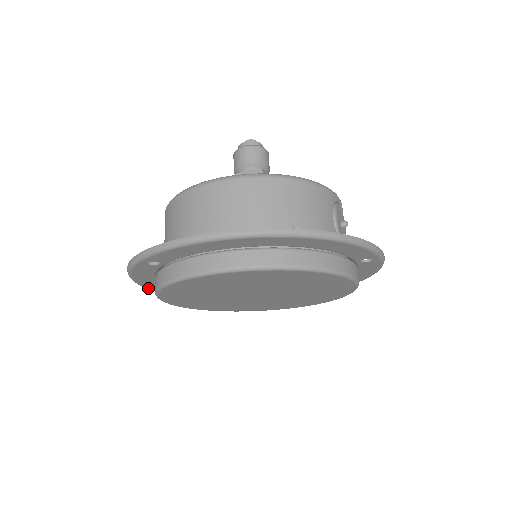
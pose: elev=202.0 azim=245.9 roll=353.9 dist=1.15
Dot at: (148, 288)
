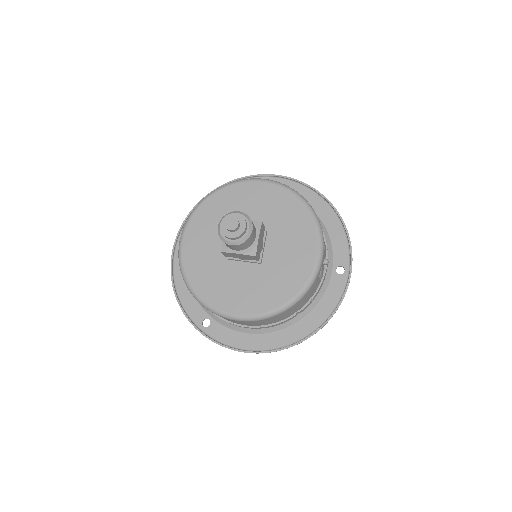
Dot at: (175, 262)
